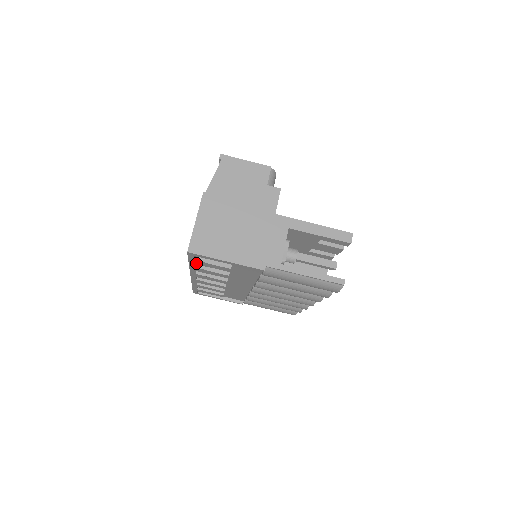
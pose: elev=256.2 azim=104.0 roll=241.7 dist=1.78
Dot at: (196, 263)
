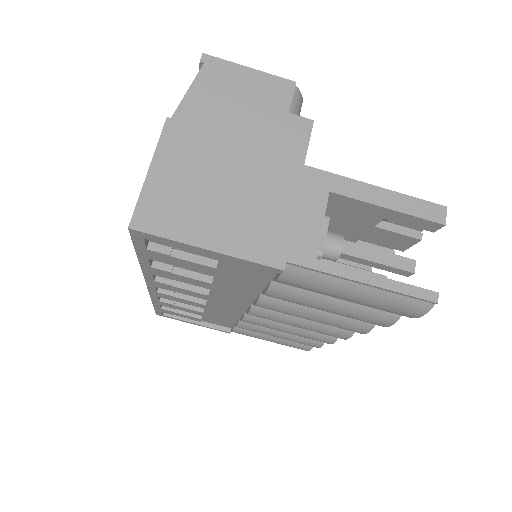
Dot at: (150, 257)
